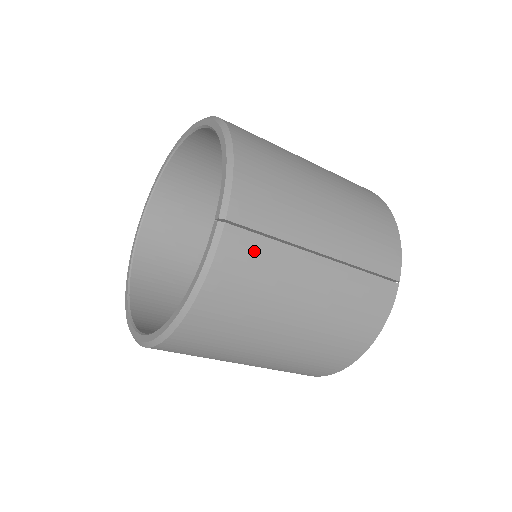
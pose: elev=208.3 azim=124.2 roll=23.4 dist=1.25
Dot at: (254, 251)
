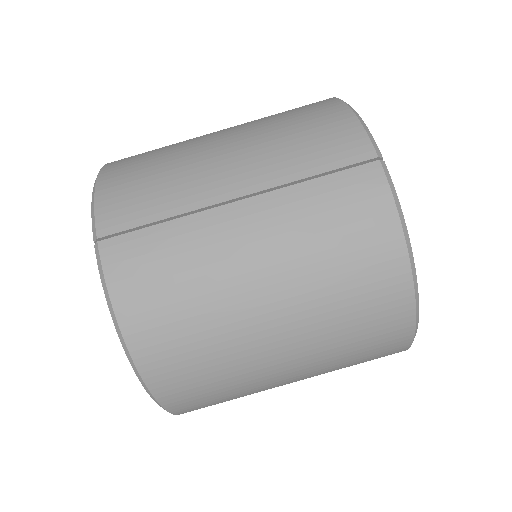
Dot at: (145, 248)
